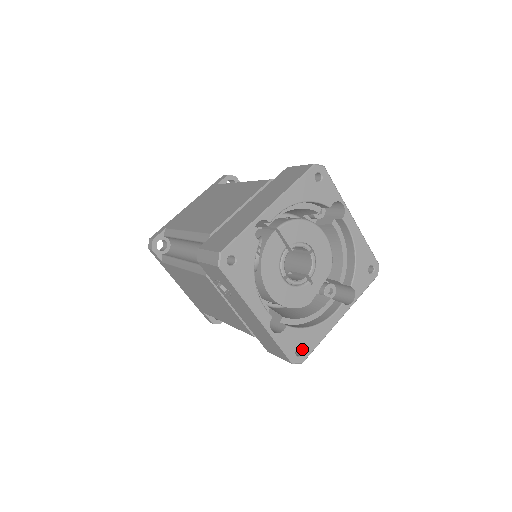
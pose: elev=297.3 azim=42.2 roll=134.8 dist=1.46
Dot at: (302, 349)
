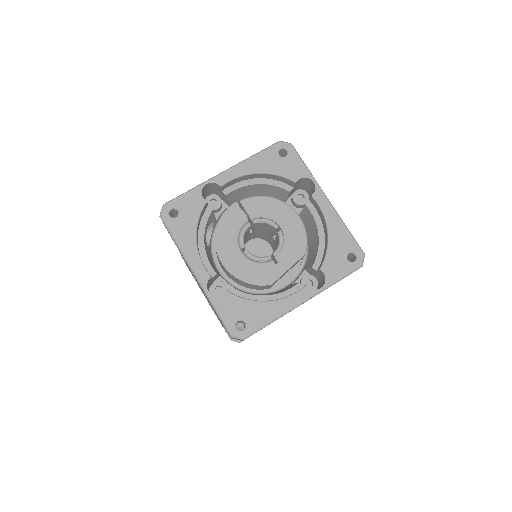
Dot at: (245, 323)
